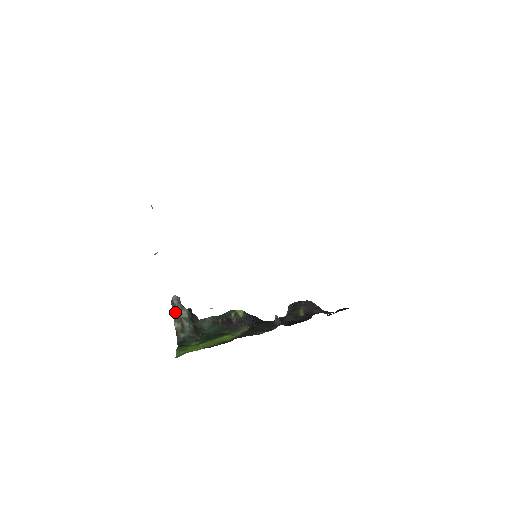
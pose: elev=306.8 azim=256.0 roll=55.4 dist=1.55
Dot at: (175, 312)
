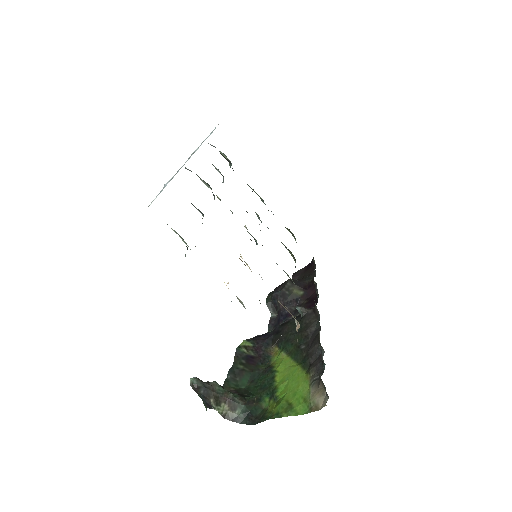
Dot at: (209, 396)
